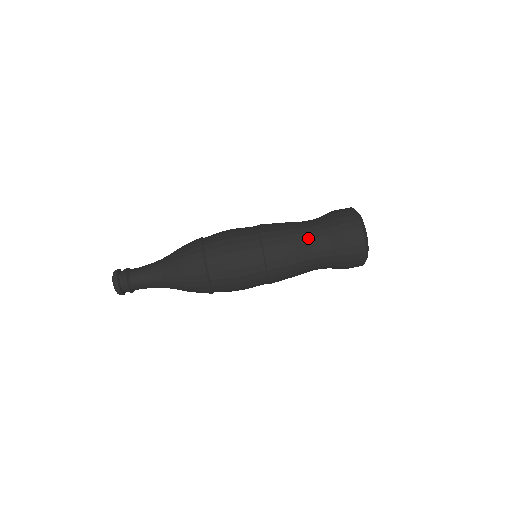
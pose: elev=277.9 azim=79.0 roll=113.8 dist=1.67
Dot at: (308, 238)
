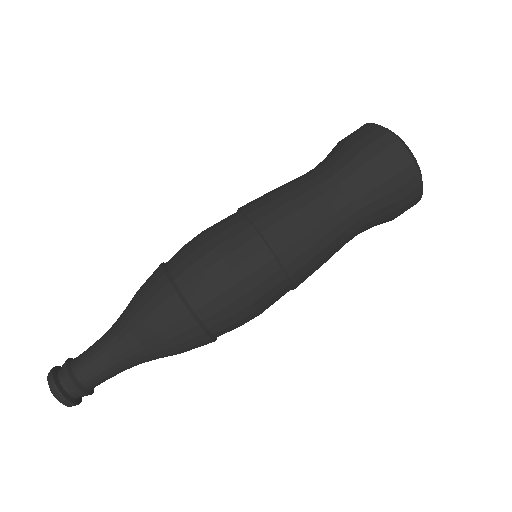
Dot at: (310, 179)
